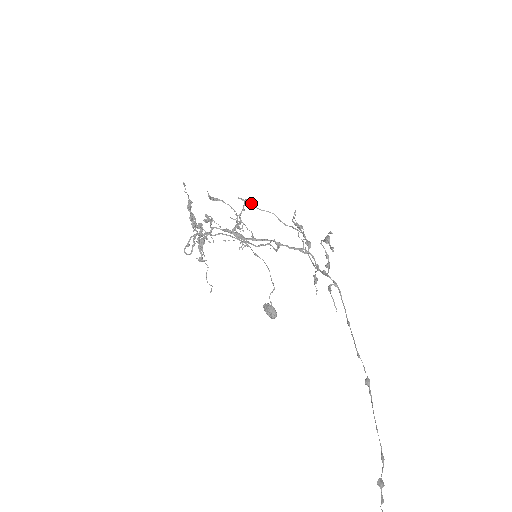
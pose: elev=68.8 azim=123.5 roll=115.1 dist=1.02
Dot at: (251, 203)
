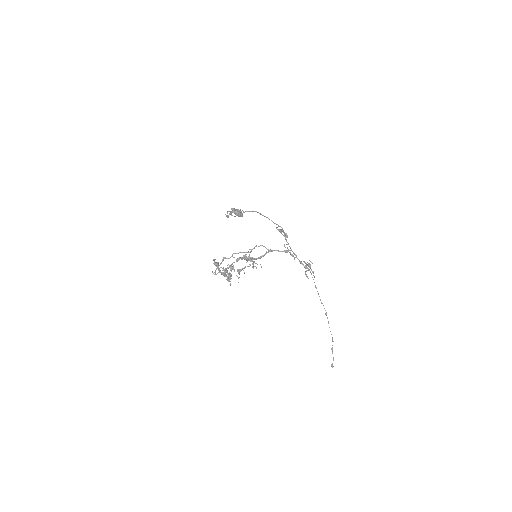
Dot at: occluded
